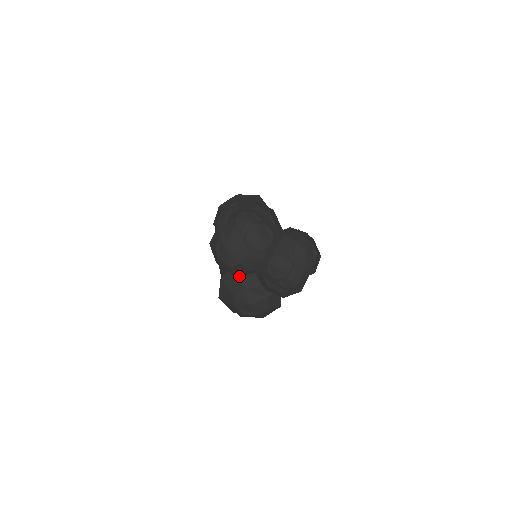
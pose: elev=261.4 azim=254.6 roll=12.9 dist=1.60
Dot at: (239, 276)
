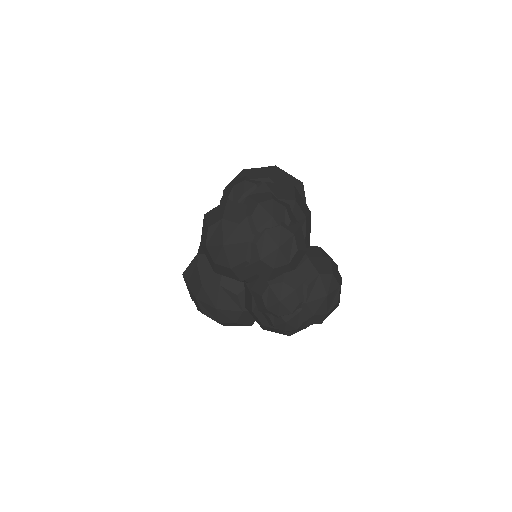
Dot at: occluded
